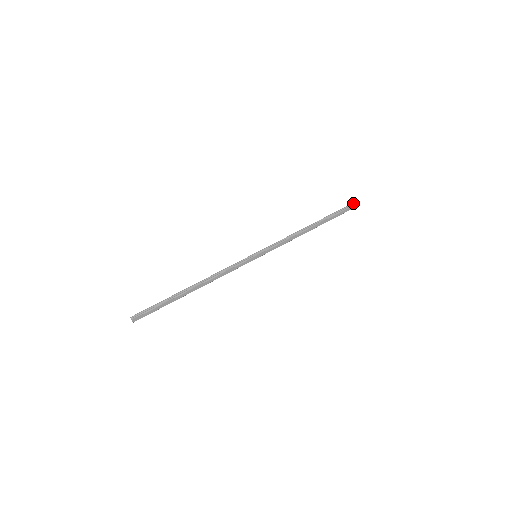
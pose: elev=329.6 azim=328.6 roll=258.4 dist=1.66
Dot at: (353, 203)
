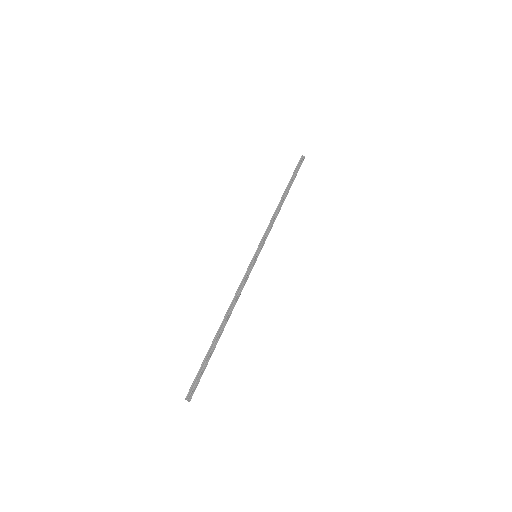
Dot at: (301, 158)
